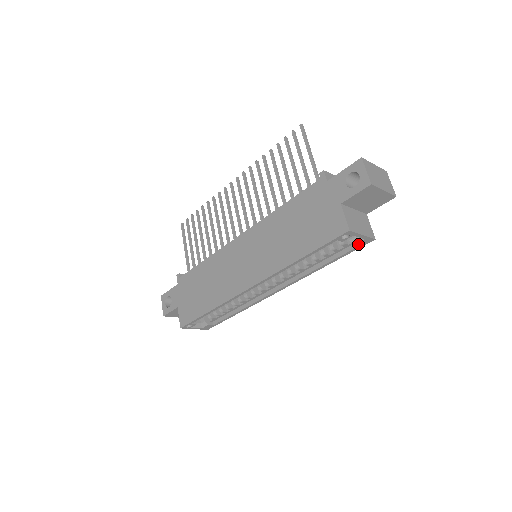
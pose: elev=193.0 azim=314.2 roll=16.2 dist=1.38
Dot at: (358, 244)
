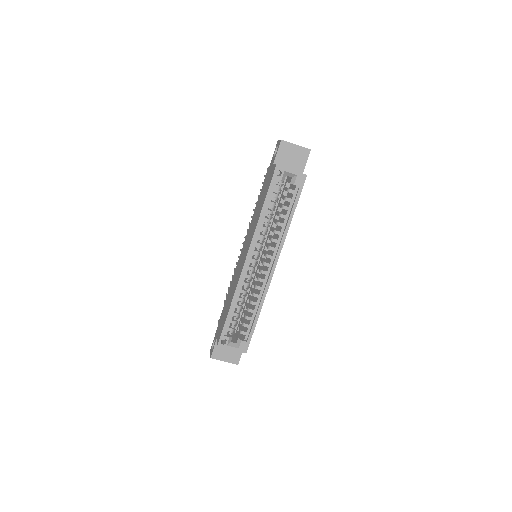
Dot at: (297, 183)
